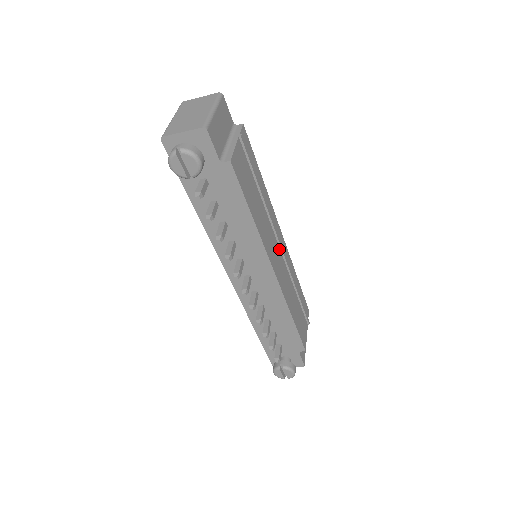
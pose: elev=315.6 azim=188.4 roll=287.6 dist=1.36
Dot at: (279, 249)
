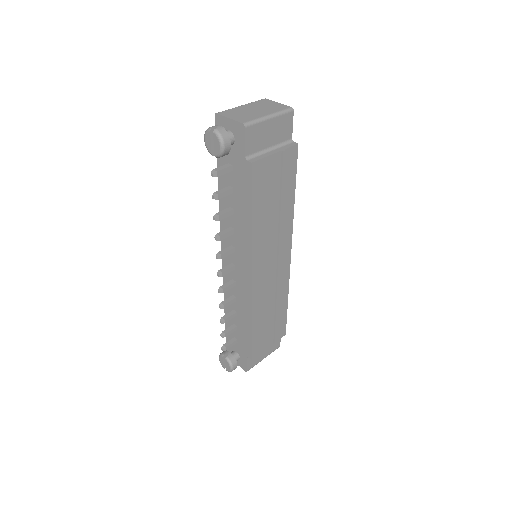
Dot at: (276, 263)
